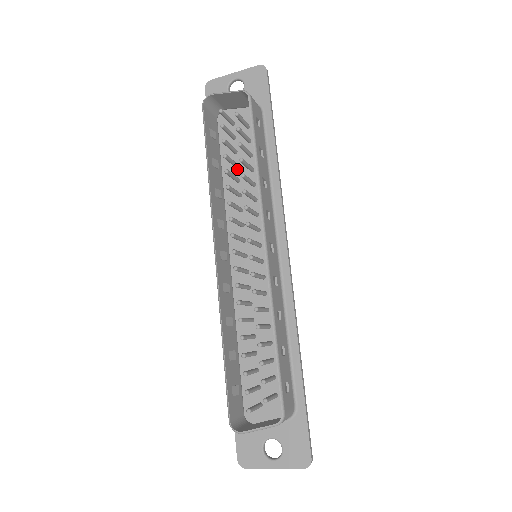
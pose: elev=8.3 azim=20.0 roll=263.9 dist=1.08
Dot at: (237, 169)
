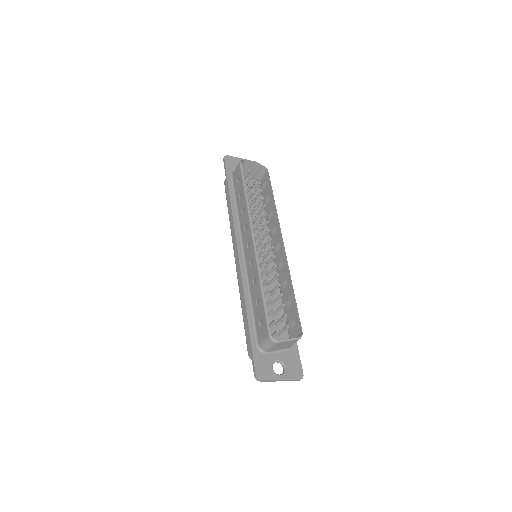
Dot at: occluded
